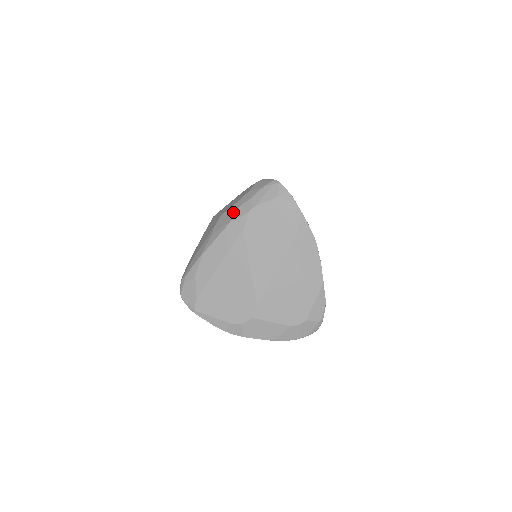
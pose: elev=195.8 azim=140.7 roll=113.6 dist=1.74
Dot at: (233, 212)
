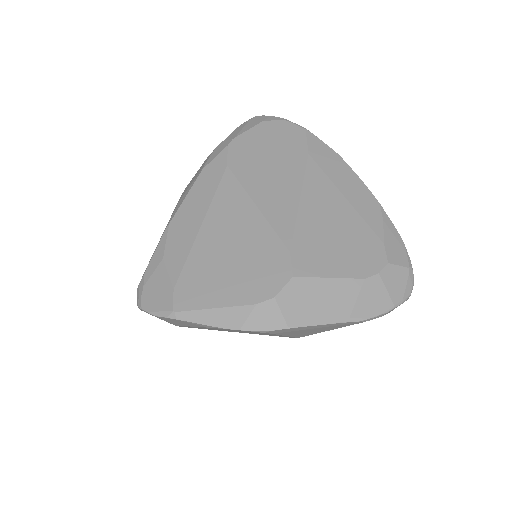
Dot at: (204, 163)
